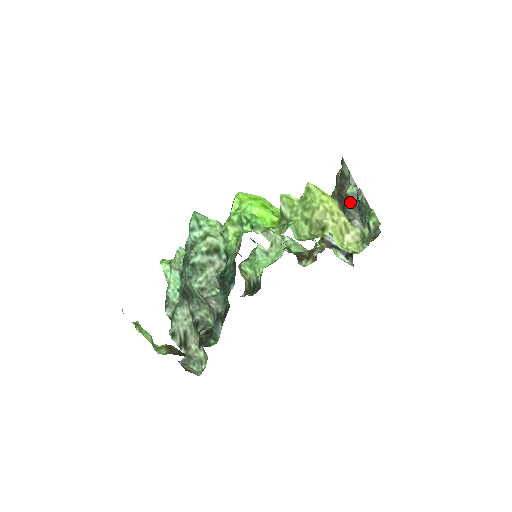
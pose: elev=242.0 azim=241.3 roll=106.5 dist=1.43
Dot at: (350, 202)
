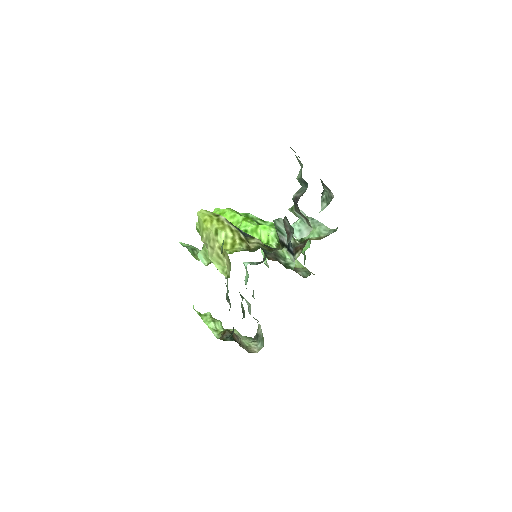
Dot at: occluded
